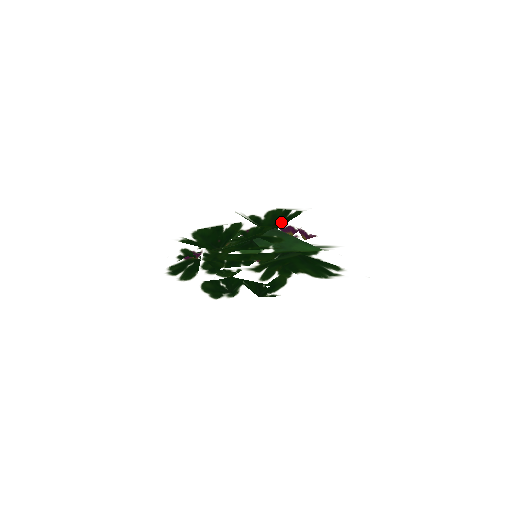
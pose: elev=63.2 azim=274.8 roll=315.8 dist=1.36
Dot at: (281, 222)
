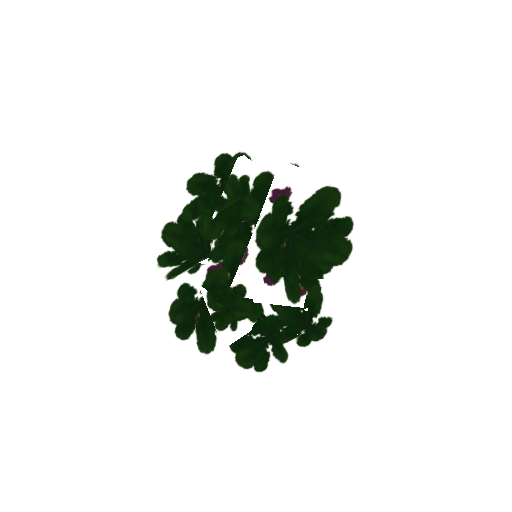
Dot at: occluded
